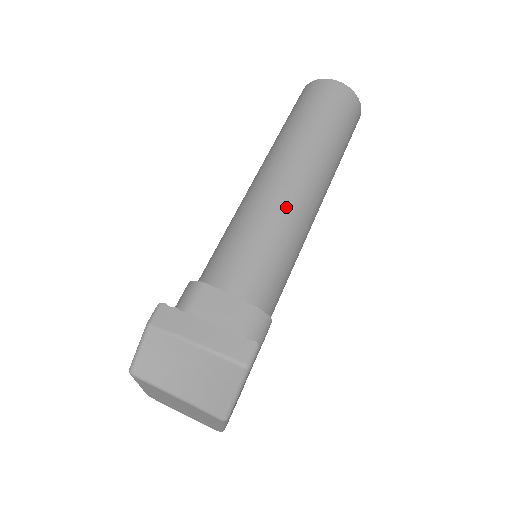
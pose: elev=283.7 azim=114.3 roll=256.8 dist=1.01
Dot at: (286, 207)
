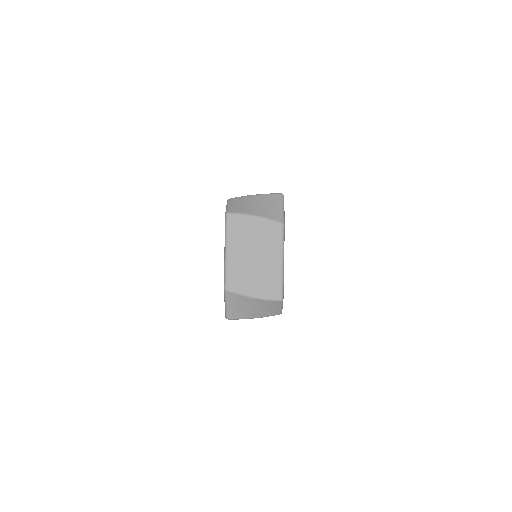
Dot at: occluded
